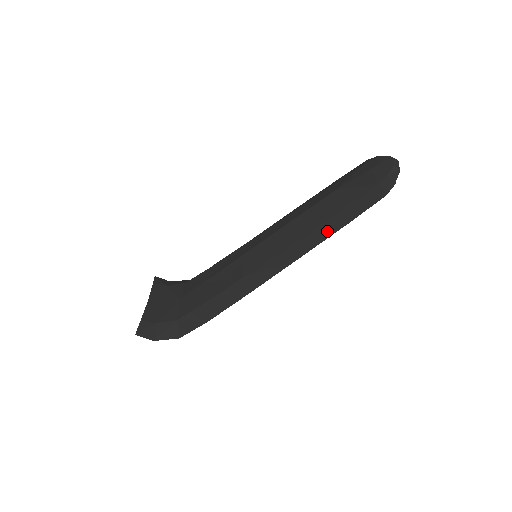
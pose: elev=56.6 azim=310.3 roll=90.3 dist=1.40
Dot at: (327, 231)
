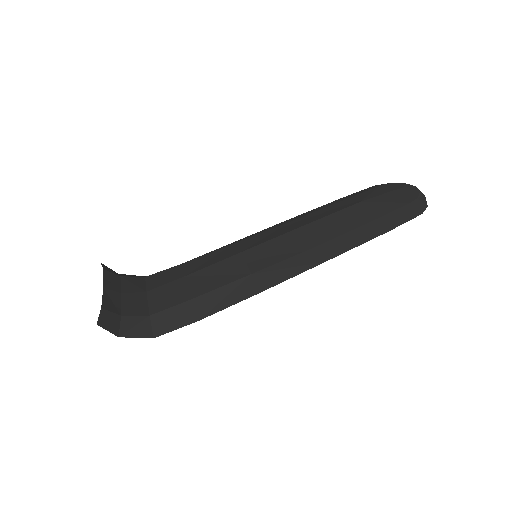
Dot at: (358, 238)
